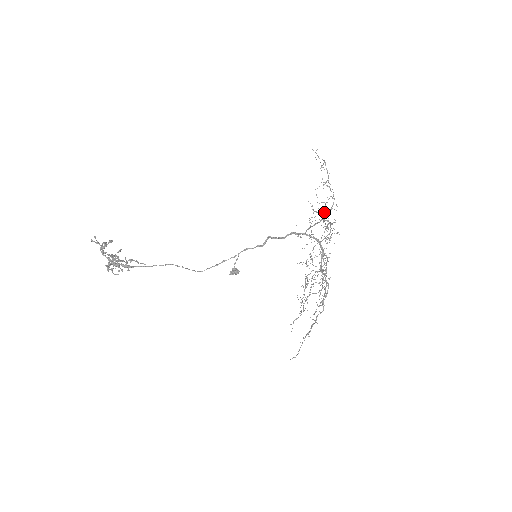
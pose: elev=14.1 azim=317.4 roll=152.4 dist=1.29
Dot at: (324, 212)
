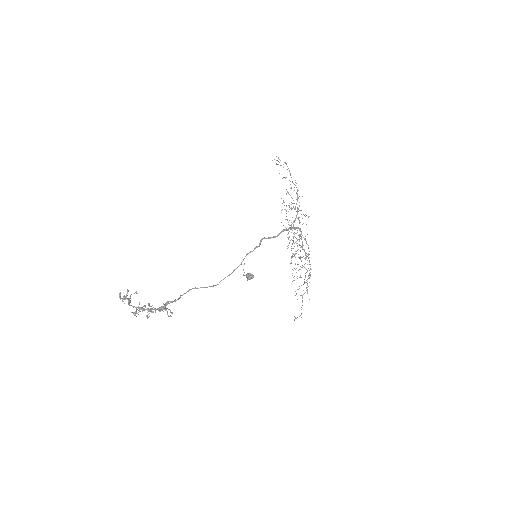
Dot at: (299, 205)
